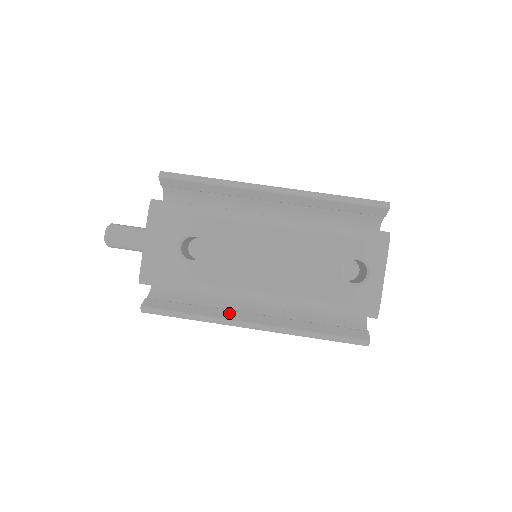
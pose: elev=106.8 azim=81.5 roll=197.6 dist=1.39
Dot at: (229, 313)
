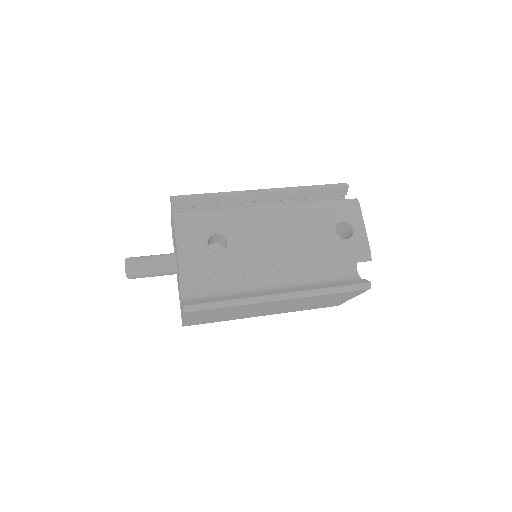
Dot at: (257, 294)
